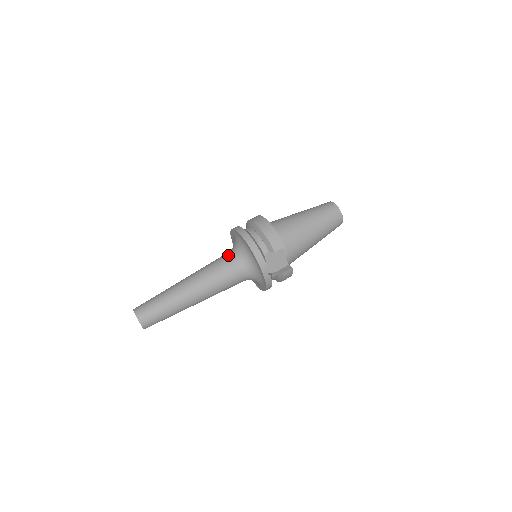
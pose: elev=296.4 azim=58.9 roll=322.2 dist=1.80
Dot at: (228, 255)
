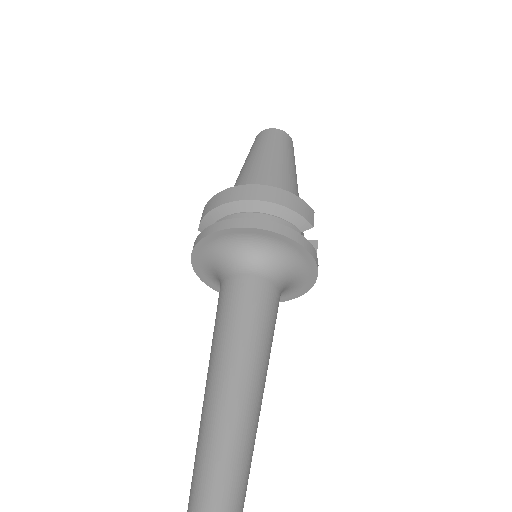
Dot at: (246, 277)
